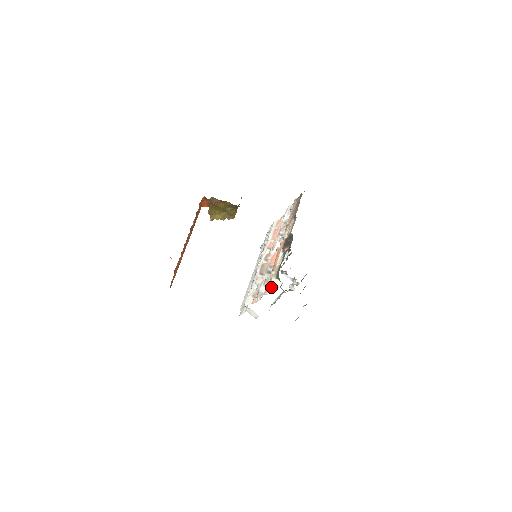
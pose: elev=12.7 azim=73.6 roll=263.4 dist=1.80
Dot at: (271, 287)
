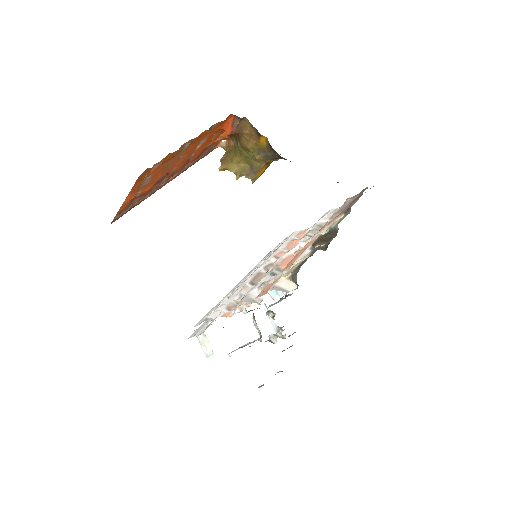
Dot at: (276, 287)
